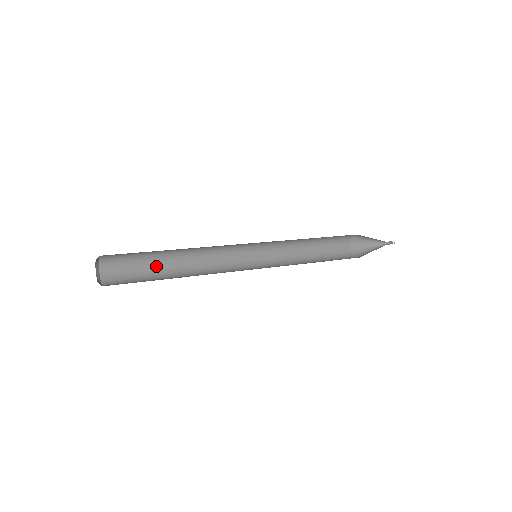
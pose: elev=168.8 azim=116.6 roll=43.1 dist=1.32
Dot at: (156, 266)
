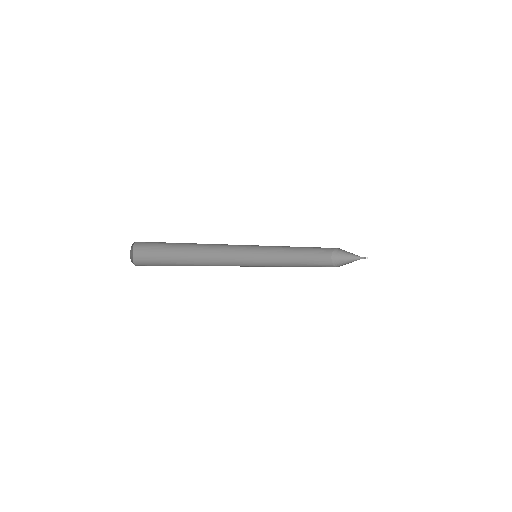
Dot at: occluded
